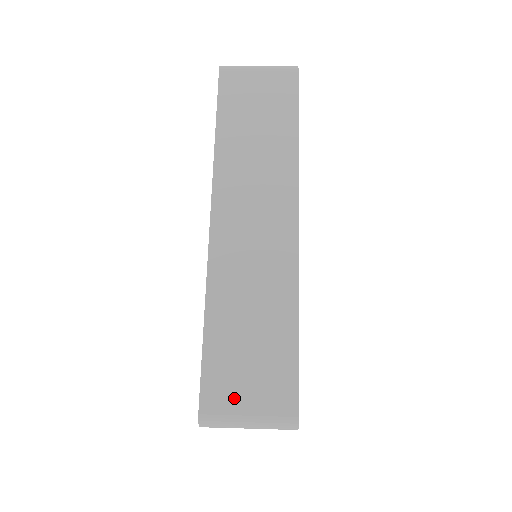
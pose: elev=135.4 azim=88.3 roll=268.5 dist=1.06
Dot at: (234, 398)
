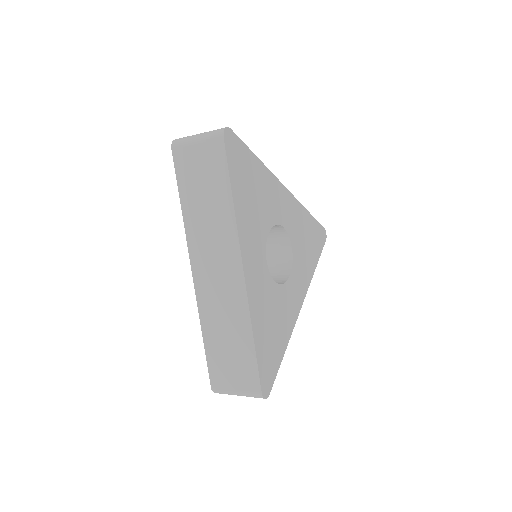
Dot at: occluded
